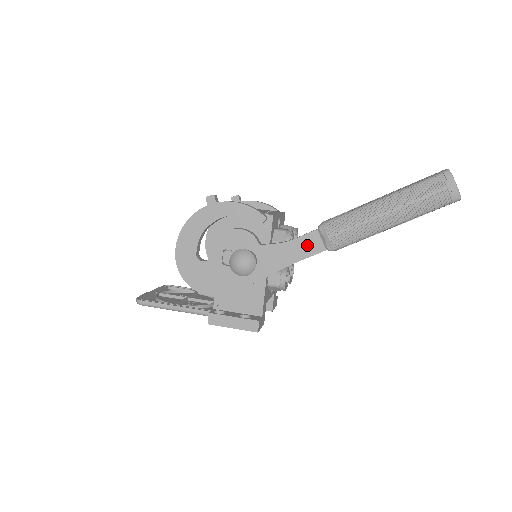
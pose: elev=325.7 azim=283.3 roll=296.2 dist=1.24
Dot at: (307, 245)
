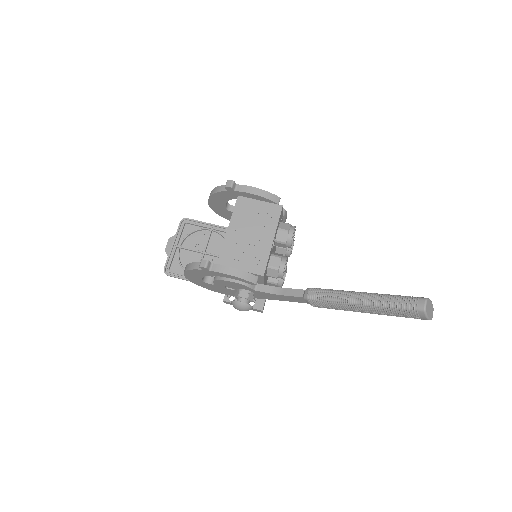
Dot at: (295, 299)
